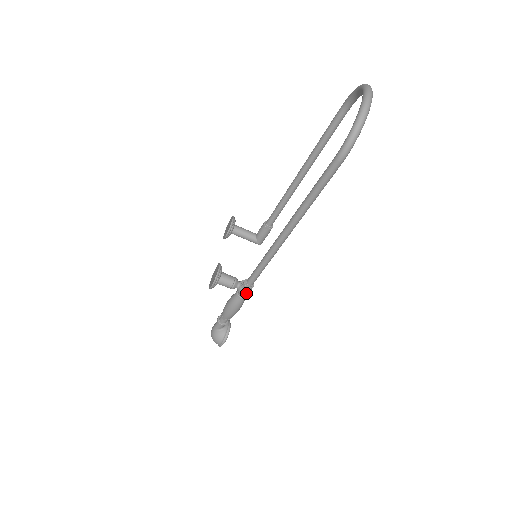
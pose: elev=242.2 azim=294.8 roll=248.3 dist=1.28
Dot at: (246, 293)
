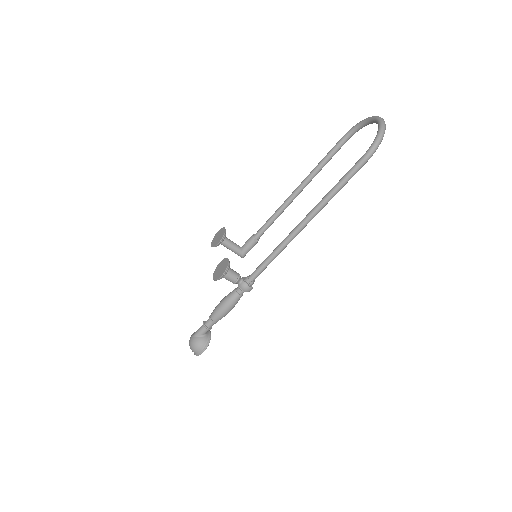
Dot at: (248, 287)
